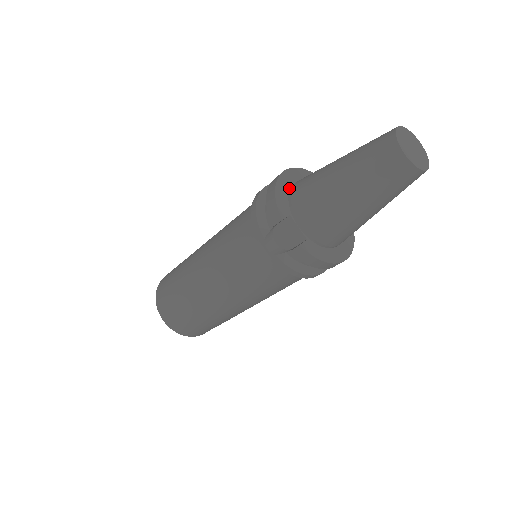
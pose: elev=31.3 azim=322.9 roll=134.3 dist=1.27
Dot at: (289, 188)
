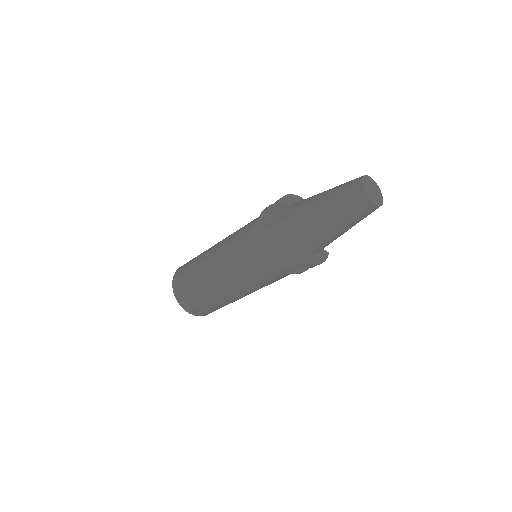
Dot at: occluded
